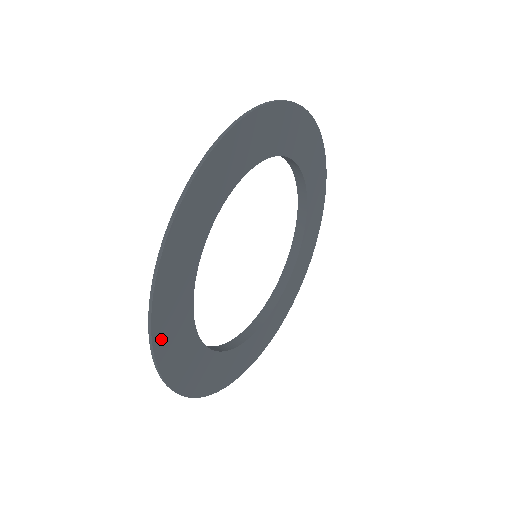
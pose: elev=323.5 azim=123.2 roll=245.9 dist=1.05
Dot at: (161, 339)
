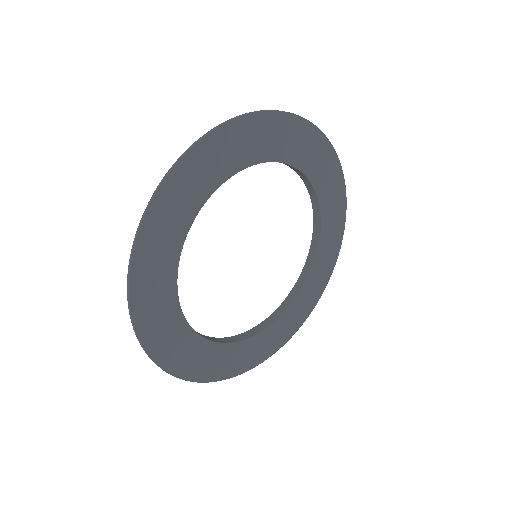
Dot at: (166, 359)
